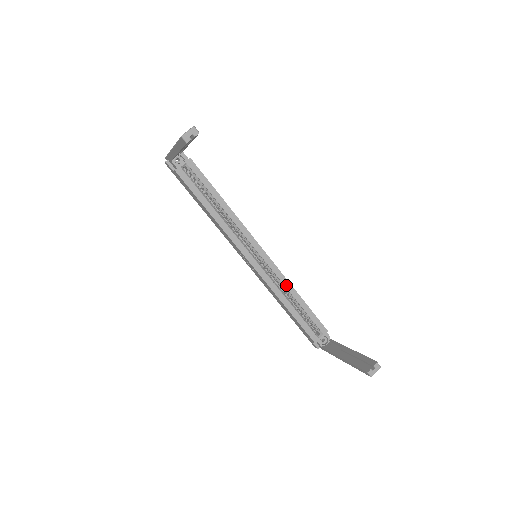
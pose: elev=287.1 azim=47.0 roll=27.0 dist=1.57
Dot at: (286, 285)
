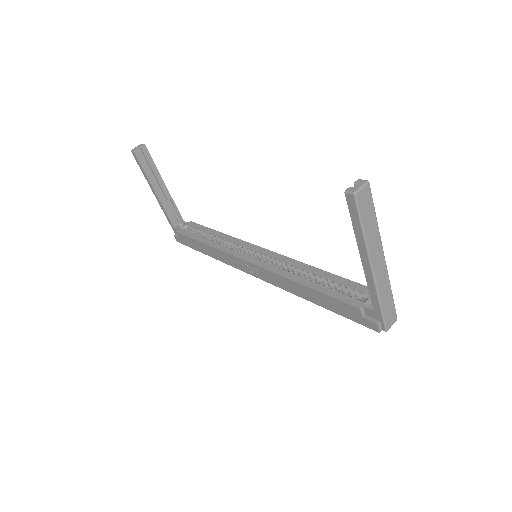
Dot at: (297, 265)
